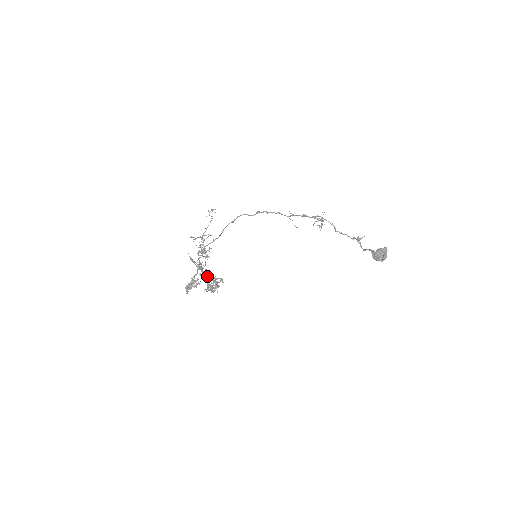
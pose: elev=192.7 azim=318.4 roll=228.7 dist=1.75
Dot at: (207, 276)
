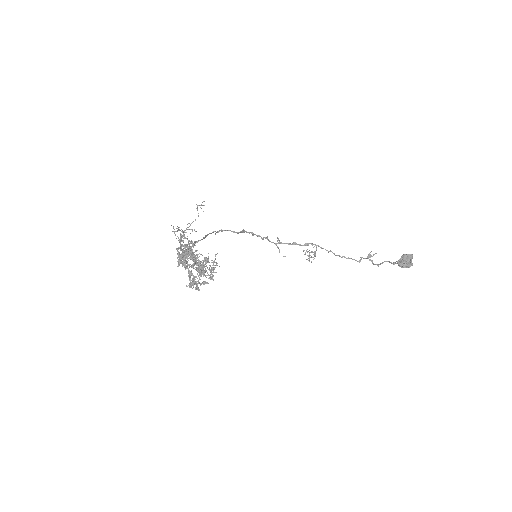
Dot at: (197, 263)
